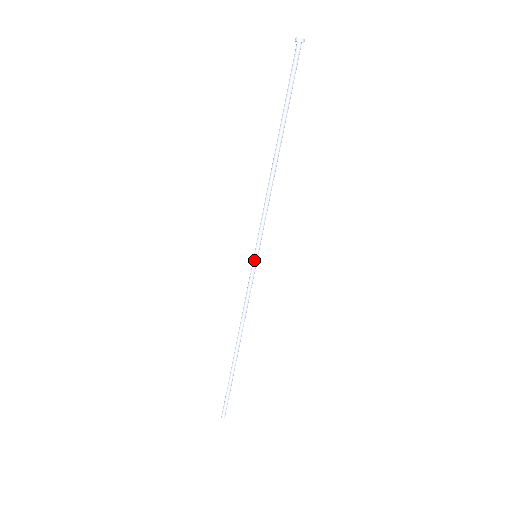
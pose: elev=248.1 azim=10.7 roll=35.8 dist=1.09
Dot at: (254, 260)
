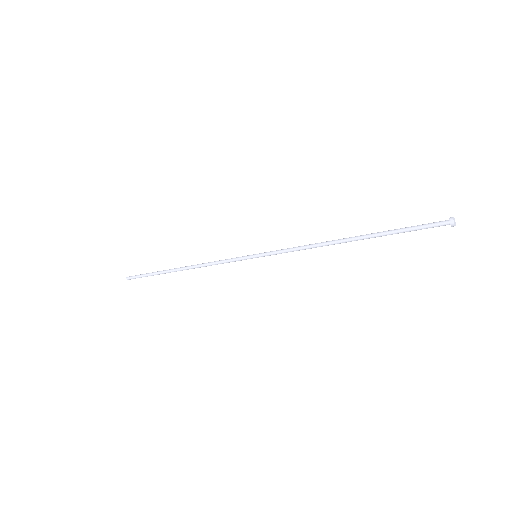
Dot at: (252, 258)
